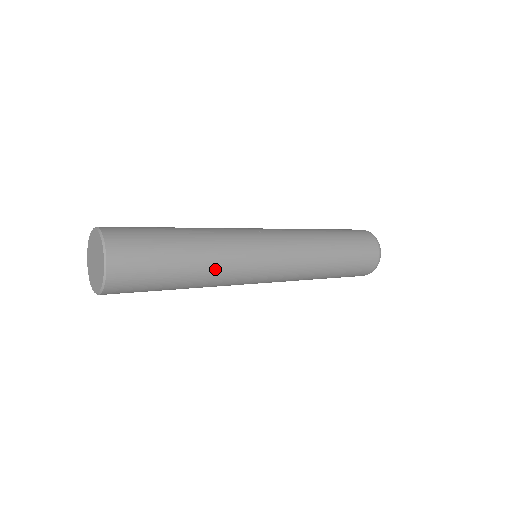
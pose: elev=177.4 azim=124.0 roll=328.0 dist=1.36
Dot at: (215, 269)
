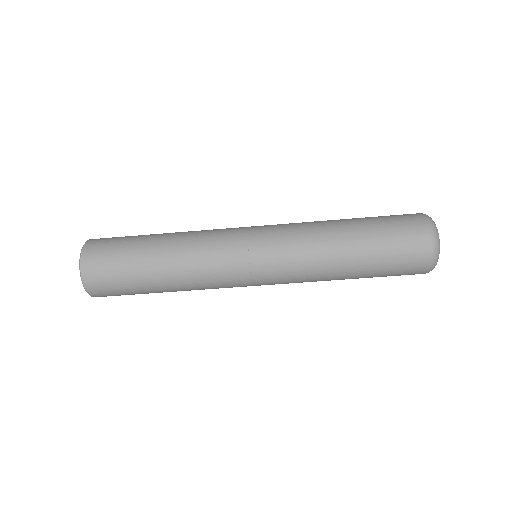
Dot at: (185, 254)
